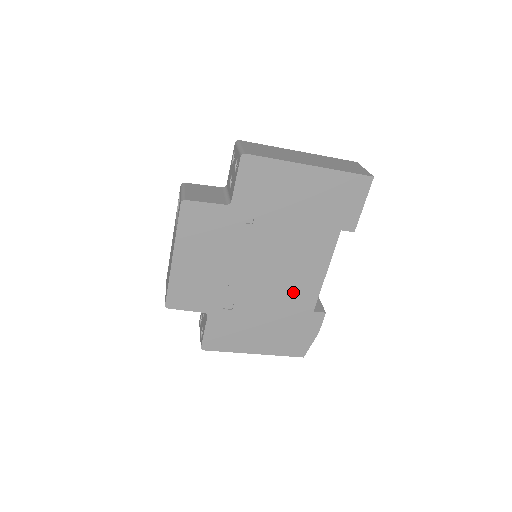
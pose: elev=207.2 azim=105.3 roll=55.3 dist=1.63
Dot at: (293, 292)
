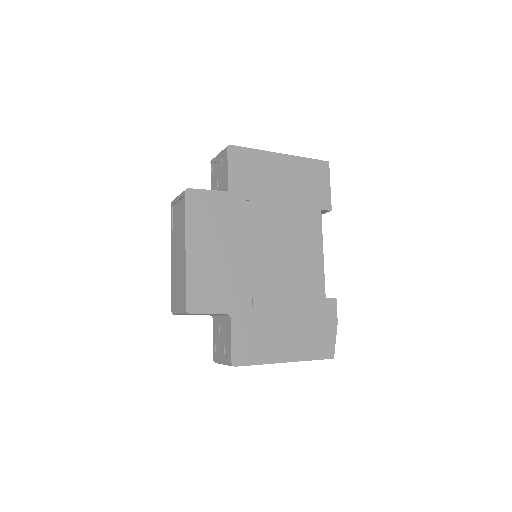
Dot at: (302, 278)
